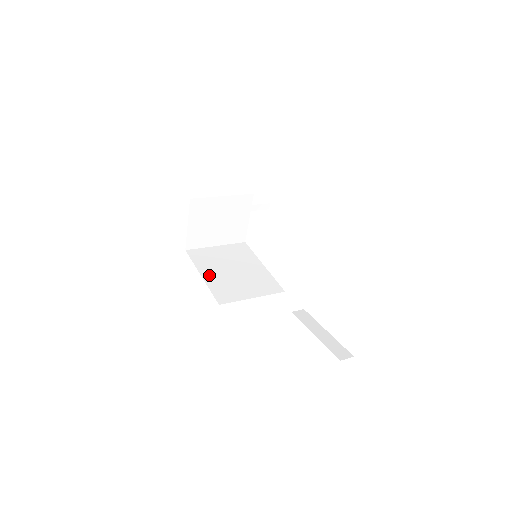
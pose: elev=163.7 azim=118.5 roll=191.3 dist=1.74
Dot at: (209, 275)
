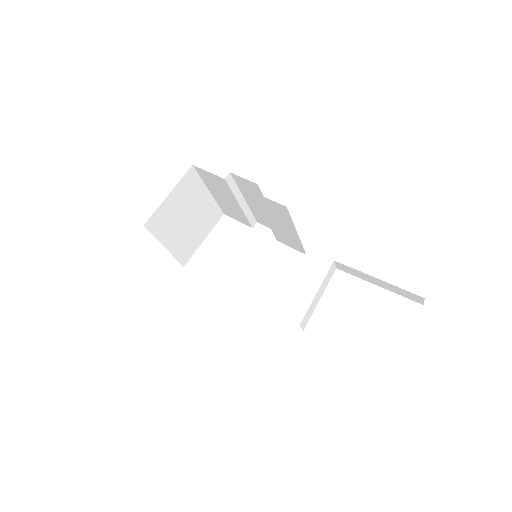
Dot at: occluded
